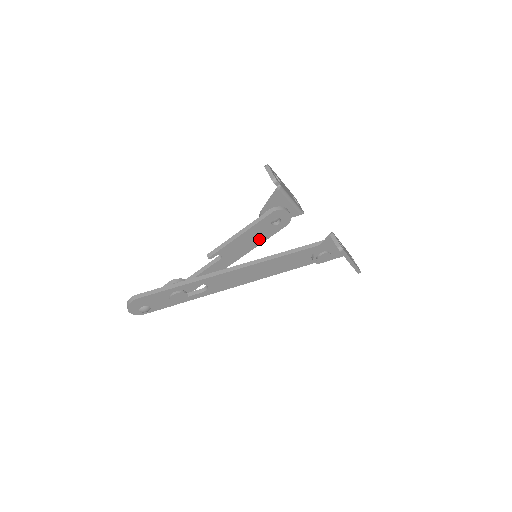
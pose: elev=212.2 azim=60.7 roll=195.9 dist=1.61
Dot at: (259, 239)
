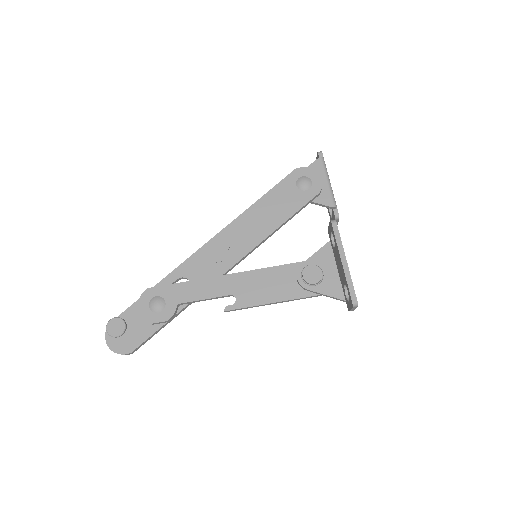
Dot at: (280, 276)
